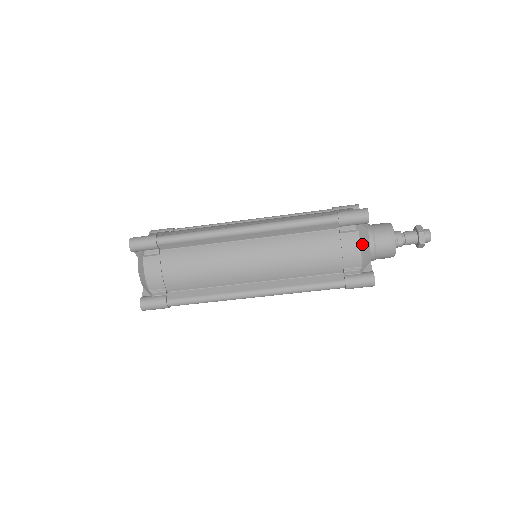
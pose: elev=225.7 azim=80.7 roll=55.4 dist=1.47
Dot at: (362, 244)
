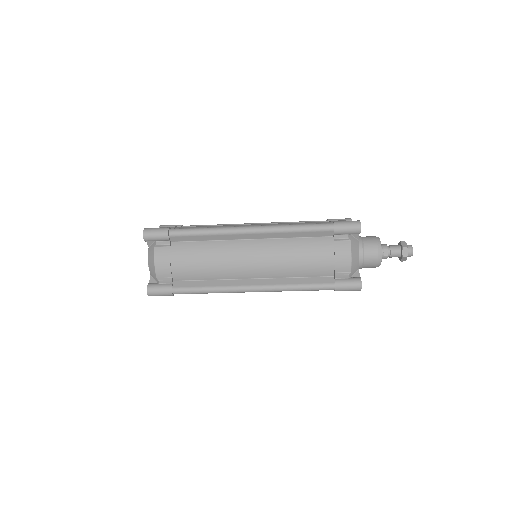
Dot at: (353, 252)
